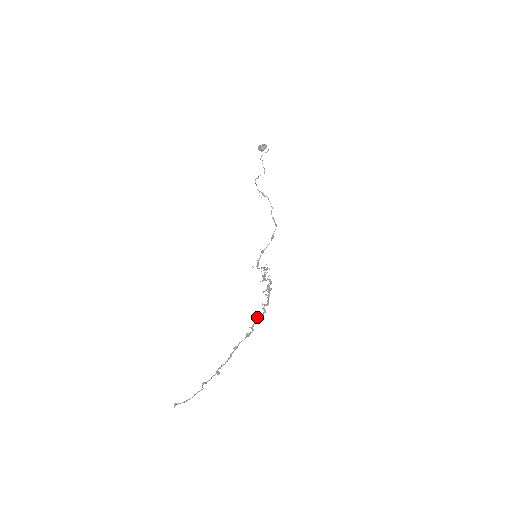
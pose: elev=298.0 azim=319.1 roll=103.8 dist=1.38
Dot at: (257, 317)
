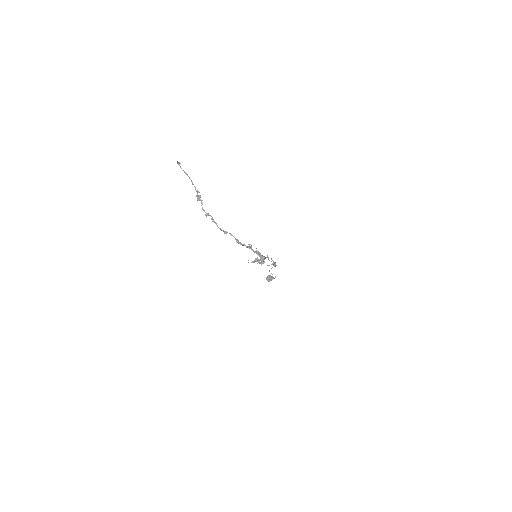
Dot at: (250, 246)
